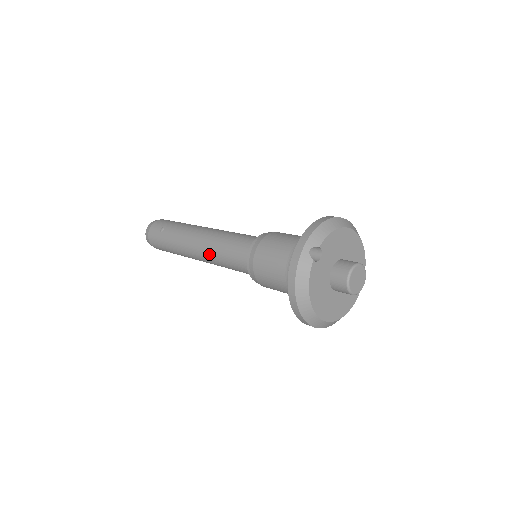
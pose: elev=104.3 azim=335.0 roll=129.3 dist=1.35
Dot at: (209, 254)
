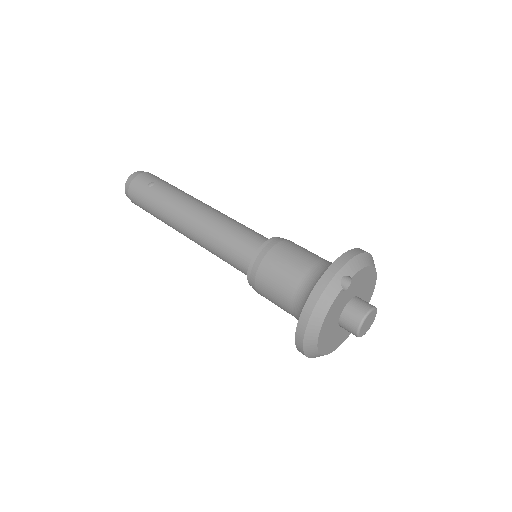
Dot at: (204, 233)
